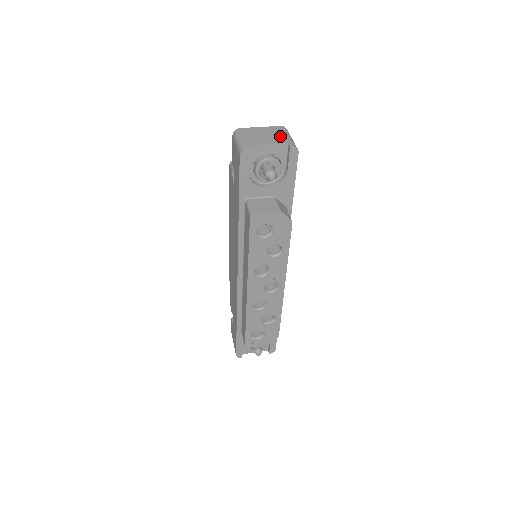
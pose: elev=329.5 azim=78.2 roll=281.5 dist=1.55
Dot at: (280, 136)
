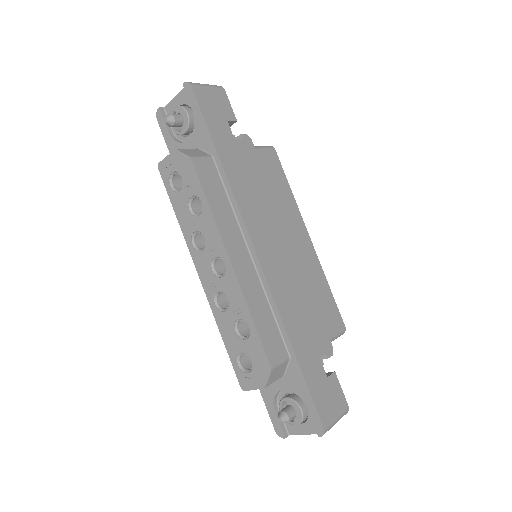
Dot at: occluded
